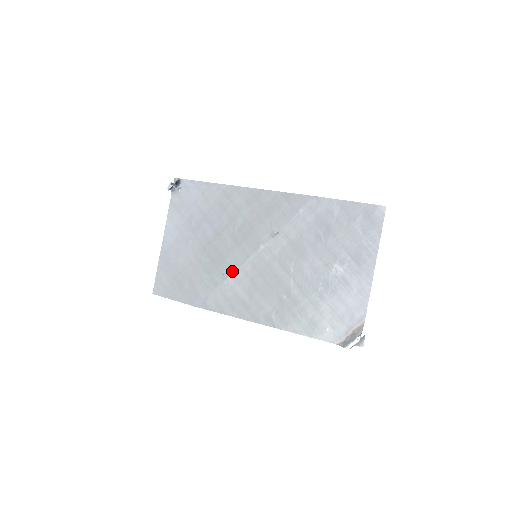
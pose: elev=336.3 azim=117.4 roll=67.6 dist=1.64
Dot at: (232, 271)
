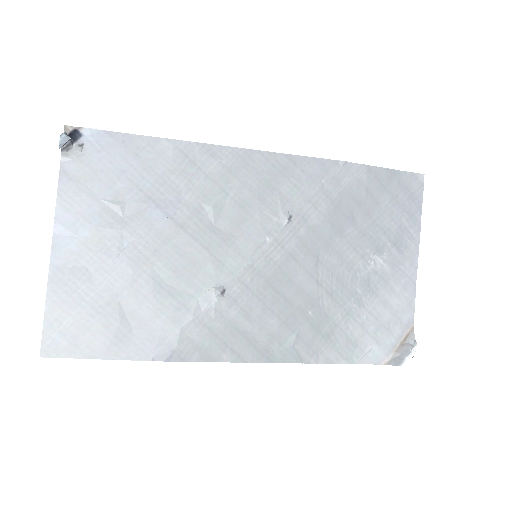
Dot at: (220, 285)
